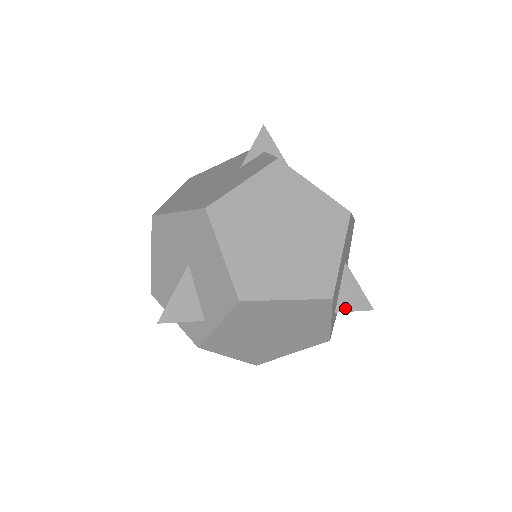
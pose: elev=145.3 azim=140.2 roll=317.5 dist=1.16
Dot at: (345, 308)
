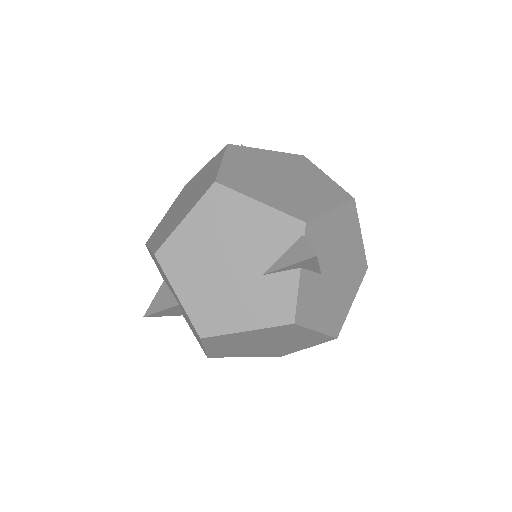
Dot at: occluded
